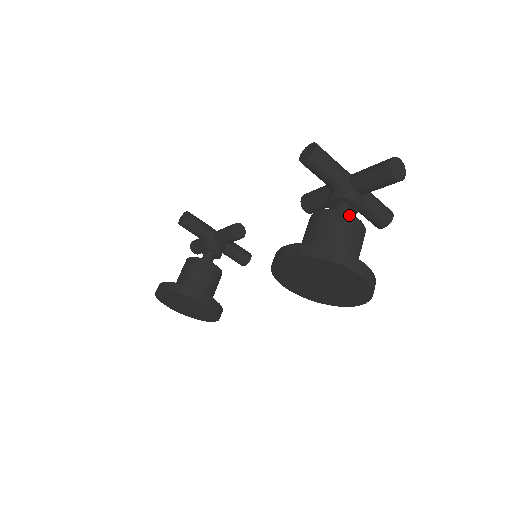
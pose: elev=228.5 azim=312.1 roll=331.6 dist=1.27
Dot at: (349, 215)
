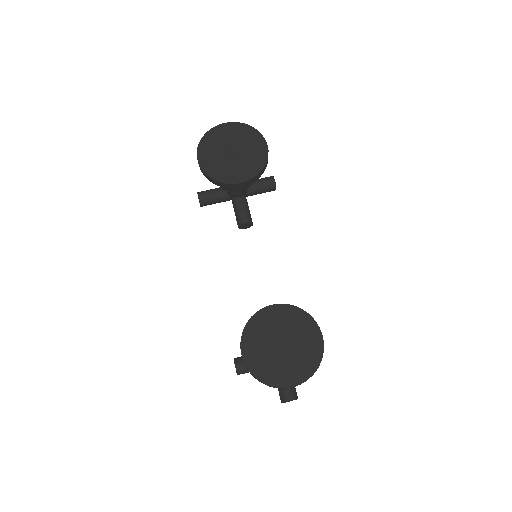
Dot at: occluded
